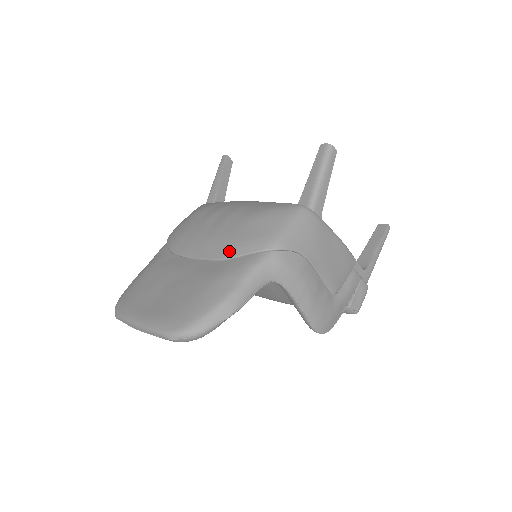
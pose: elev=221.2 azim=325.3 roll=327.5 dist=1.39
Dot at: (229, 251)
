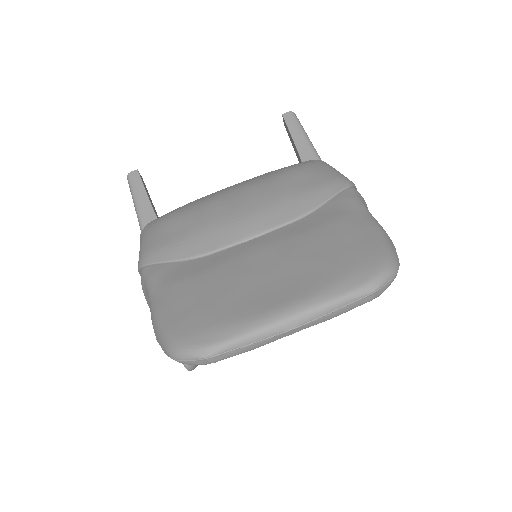
Dot at: (308, 202)
